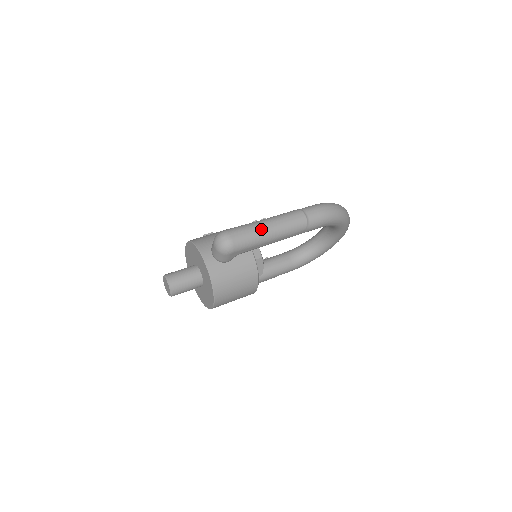
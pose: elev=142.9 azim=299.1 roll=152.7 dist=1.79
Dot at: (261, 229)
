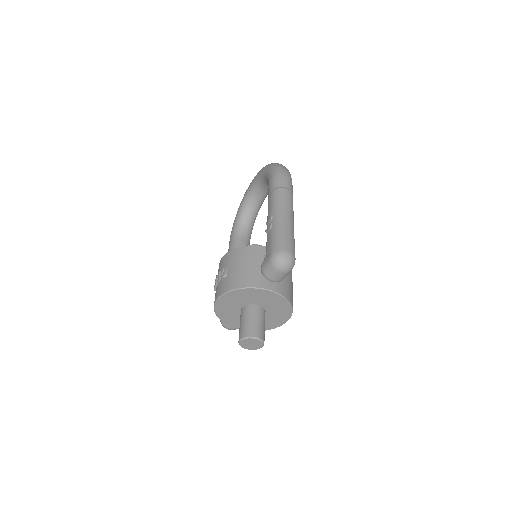
Dot at: (289, 226)
